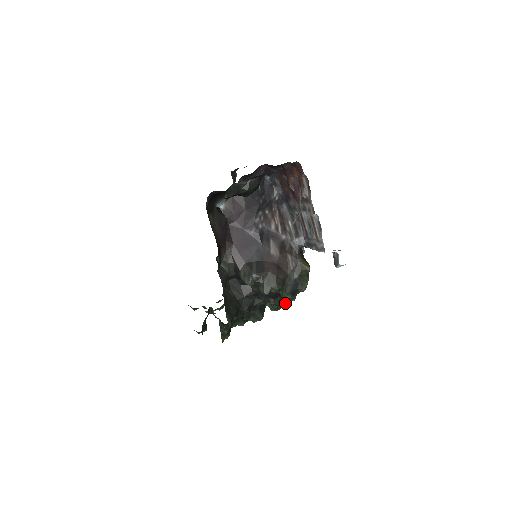
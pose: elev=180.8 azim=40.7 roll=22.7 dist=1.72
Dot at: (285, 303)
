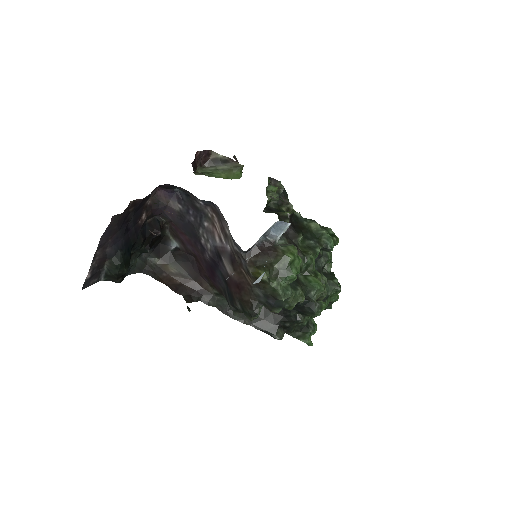
Dot at: (308, 299)
